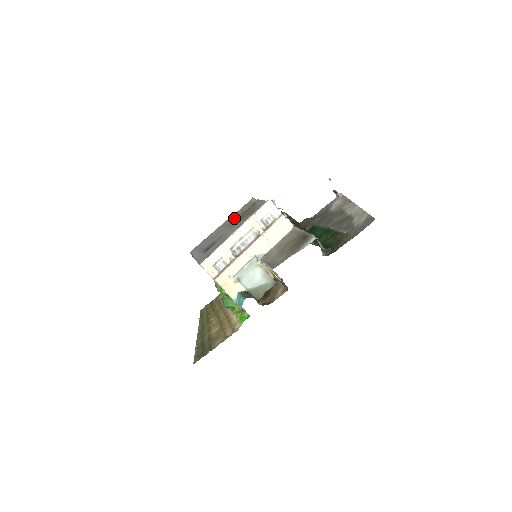
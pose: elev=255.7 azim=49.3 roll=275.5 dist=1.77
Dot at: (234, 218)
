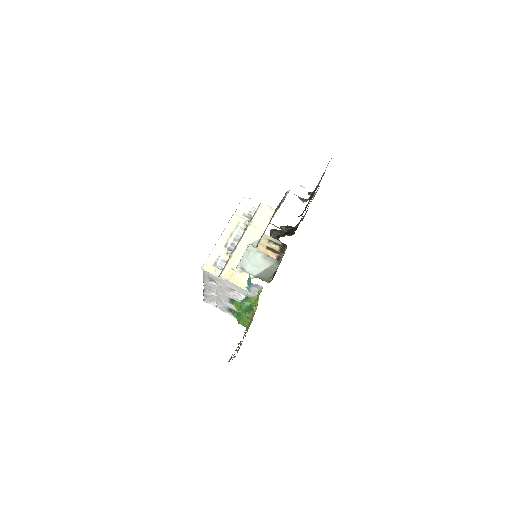
Dot at: occluded
